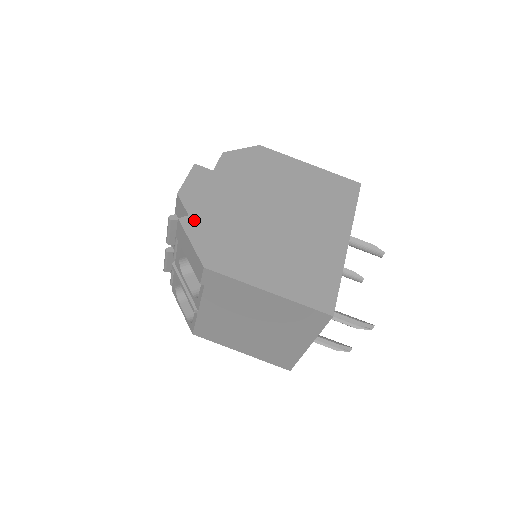
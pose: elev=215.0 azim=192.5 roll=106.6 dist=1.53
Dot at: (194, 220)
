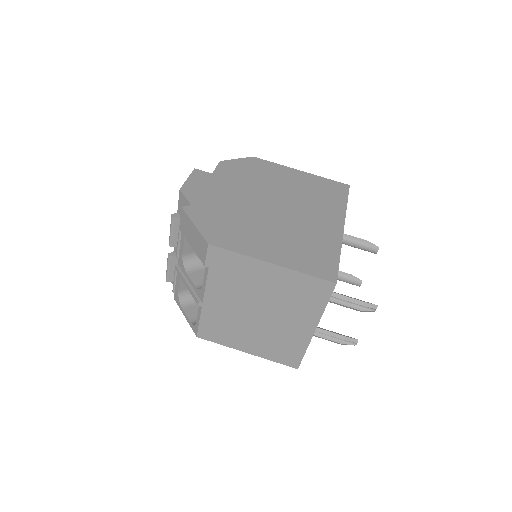
Dot at: (197, 209)
